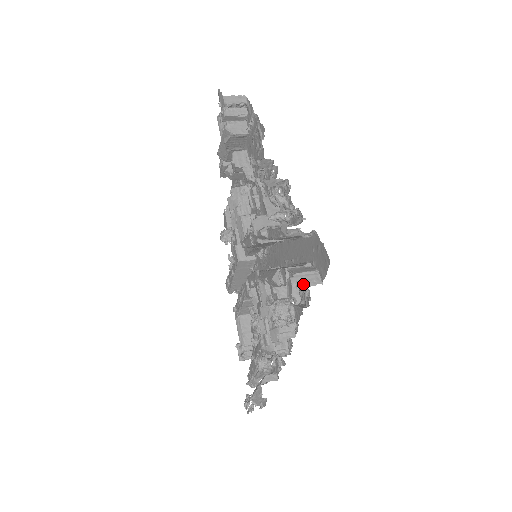
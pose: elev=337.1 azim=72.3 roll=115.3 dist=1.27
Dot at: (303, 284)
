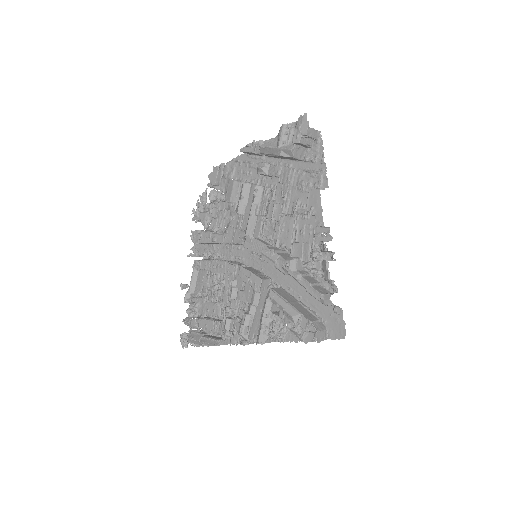
Dot at: (319, 339)
